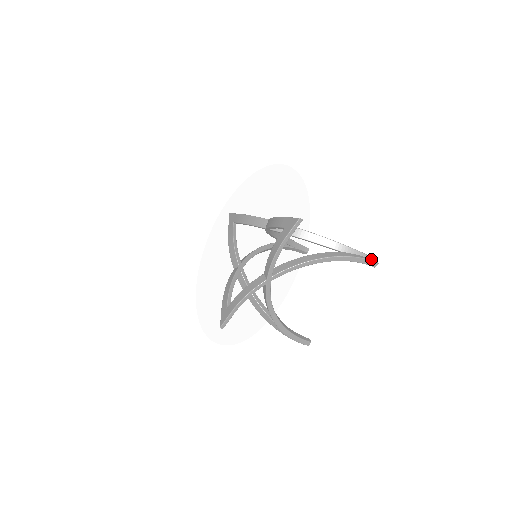
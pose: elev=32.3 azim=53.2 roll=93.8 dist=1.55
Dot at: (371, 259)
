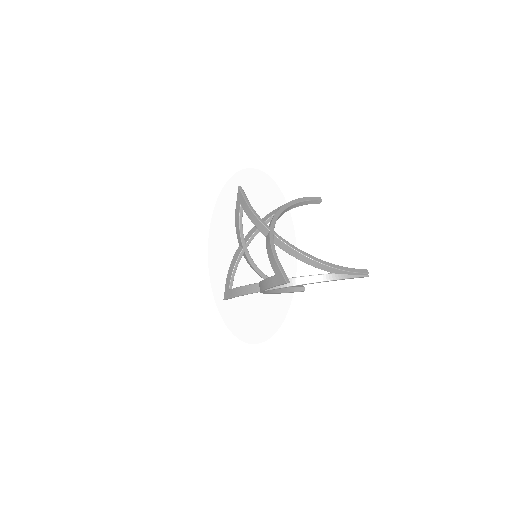
Dot at: (362, 275)
